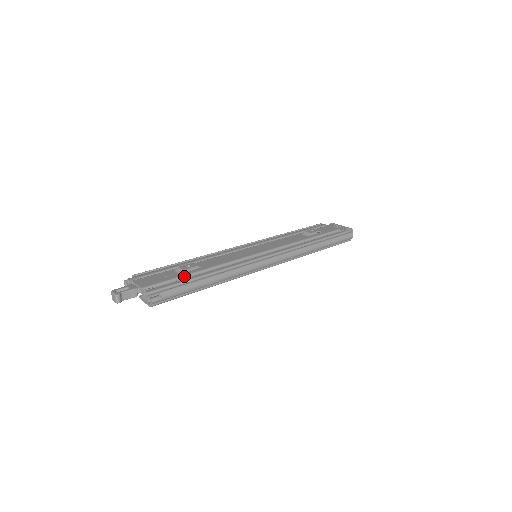
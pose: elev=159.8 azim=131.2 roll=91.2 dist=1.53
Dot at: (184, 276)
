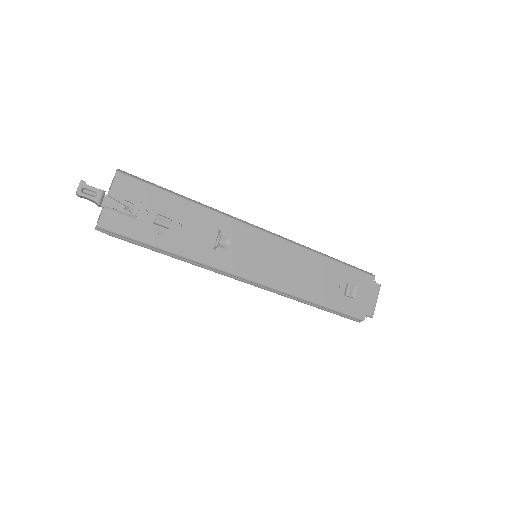
Dot at: occluded
